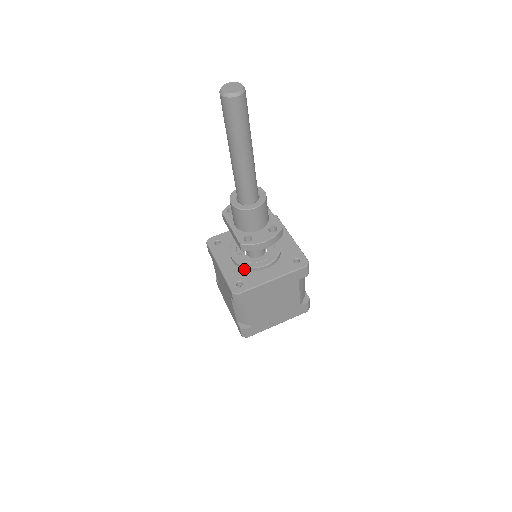
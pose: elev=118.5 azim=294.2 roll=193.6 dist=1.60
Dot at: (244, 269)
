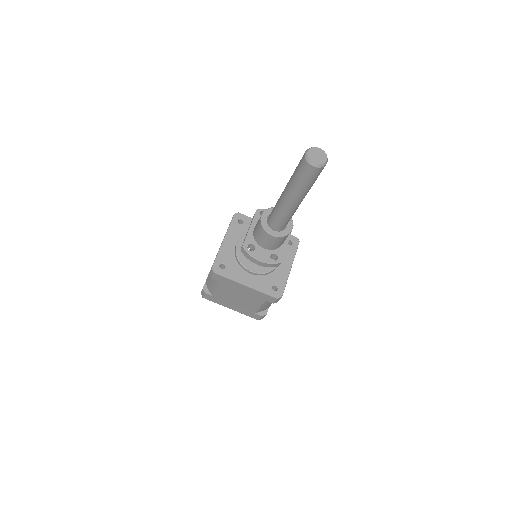
Dot at: (236, 259)
